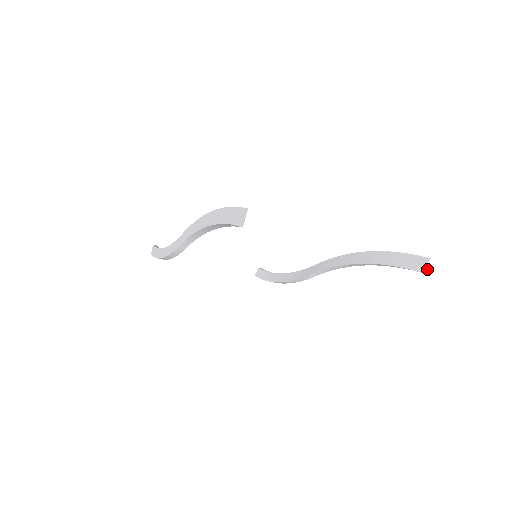
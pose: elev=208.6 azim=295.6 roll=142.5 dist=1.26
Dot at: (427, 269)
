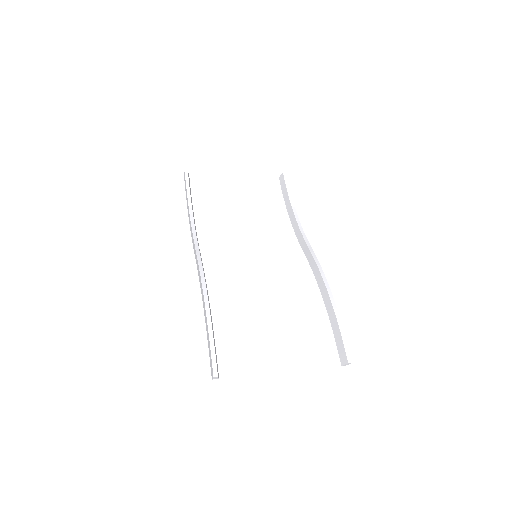
Dot at: (345, 365)
